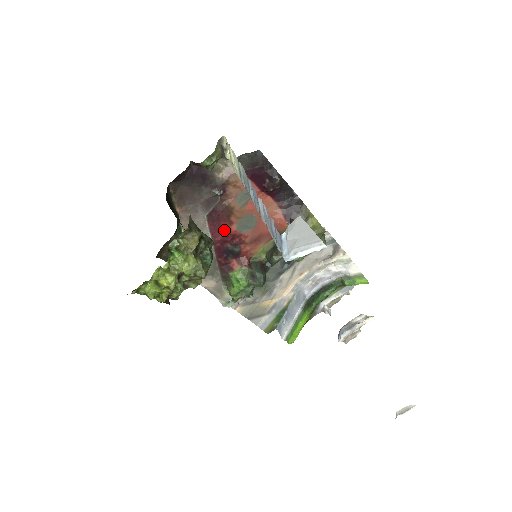
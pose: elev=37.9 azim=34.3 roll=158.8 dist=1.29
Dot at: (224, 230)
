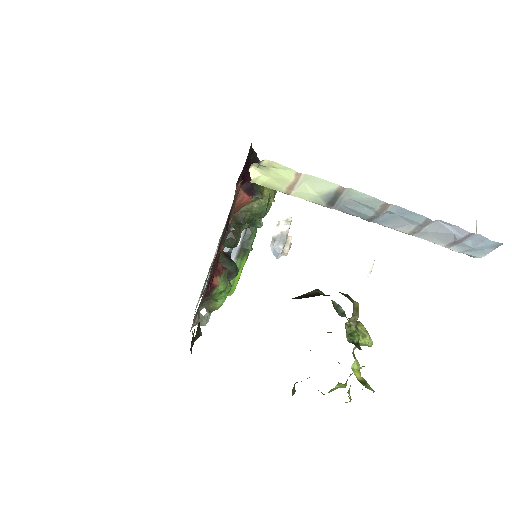
Dot at: (216, 259)
